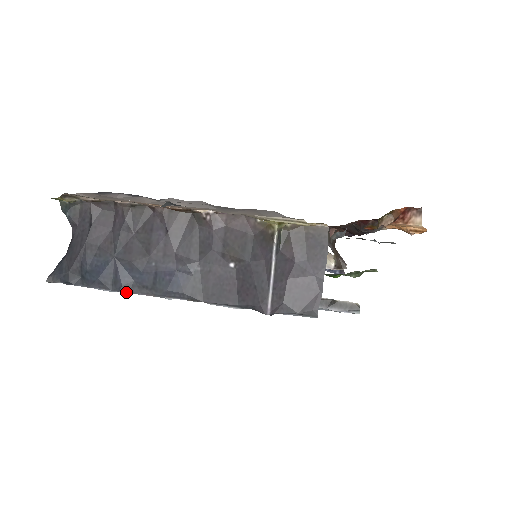
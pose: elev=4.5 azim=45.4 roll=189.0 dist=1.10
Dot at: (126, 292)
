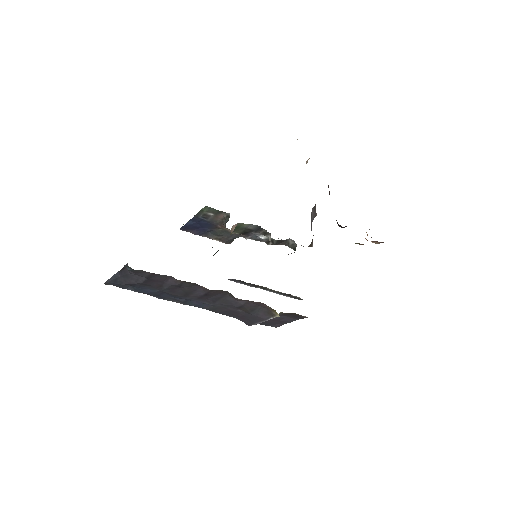
Dot at: occluded
